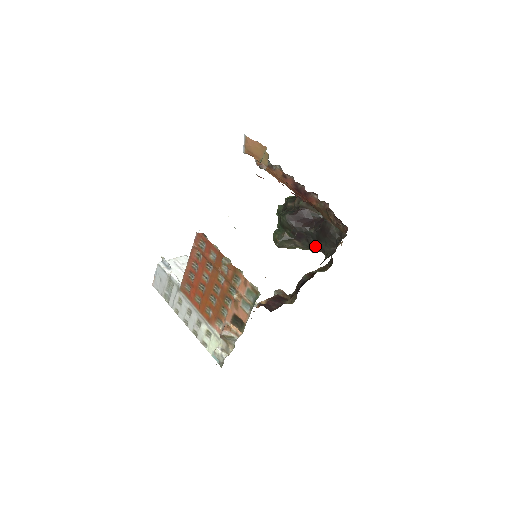
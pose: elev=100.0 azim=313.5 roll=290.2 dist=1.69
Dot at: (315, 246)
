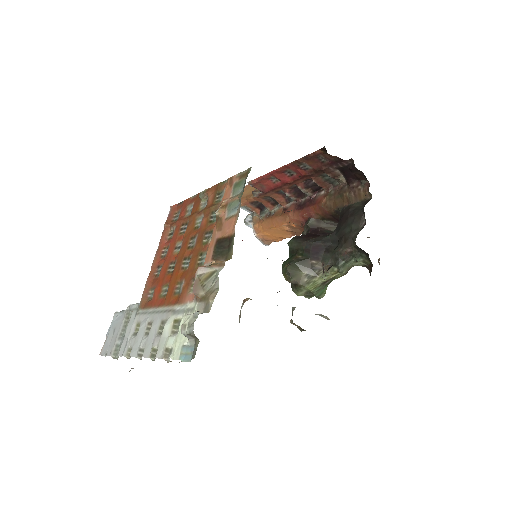
Dot at: (339, 247)
